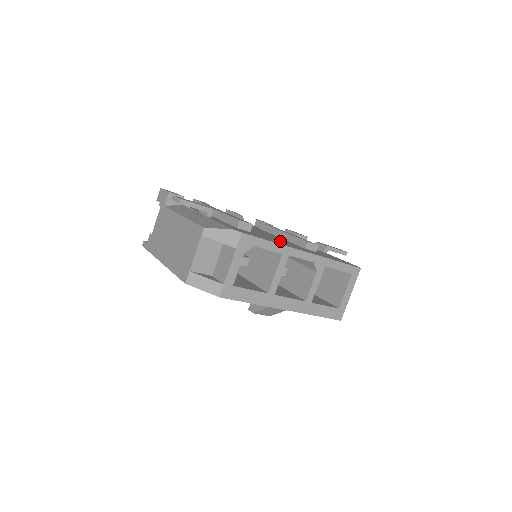
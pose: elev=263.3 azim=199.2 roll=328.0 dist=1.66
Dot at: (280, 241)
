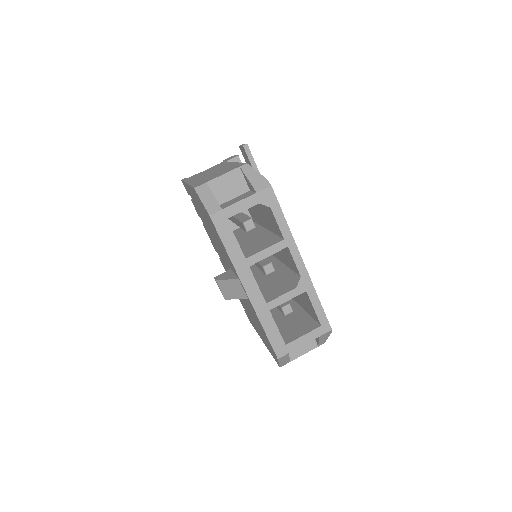
Dot at: occluded
